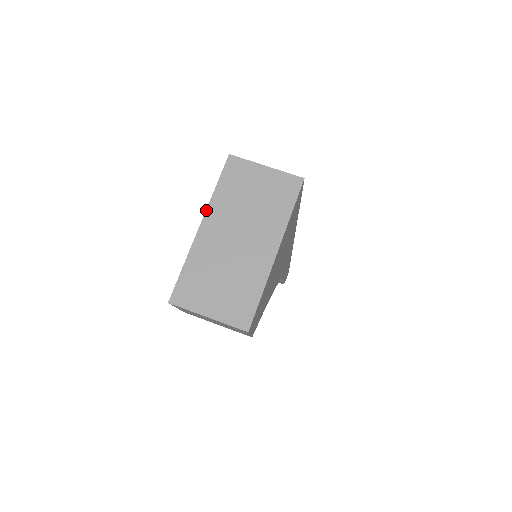
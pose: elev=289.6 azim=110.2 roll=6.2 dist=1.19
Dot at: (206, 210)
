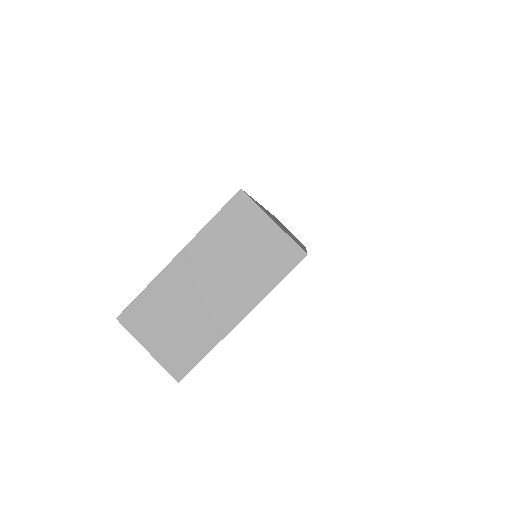
Dot at: (190, 241)
